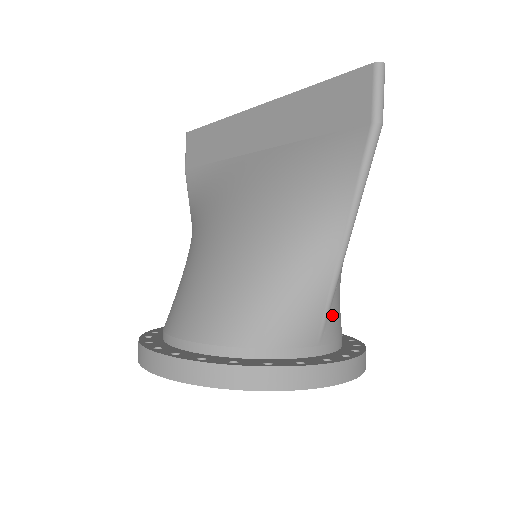
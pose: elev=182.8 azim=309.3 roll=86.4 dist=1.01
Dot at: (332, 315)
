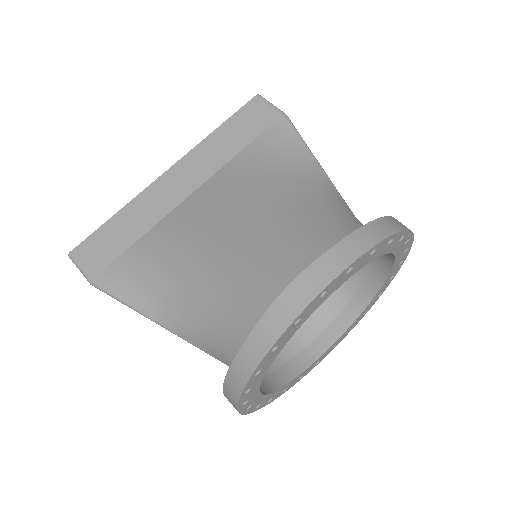
Dot at: occluded
